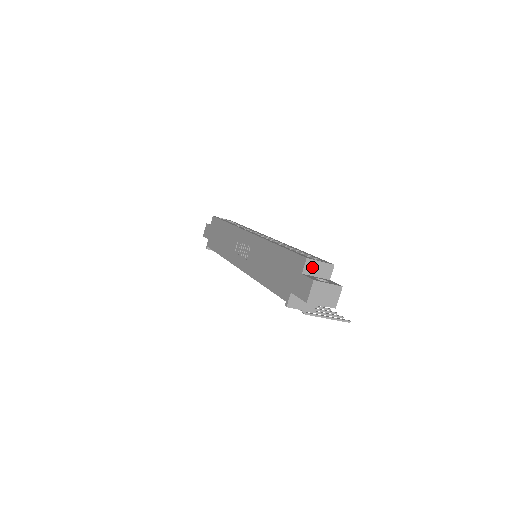
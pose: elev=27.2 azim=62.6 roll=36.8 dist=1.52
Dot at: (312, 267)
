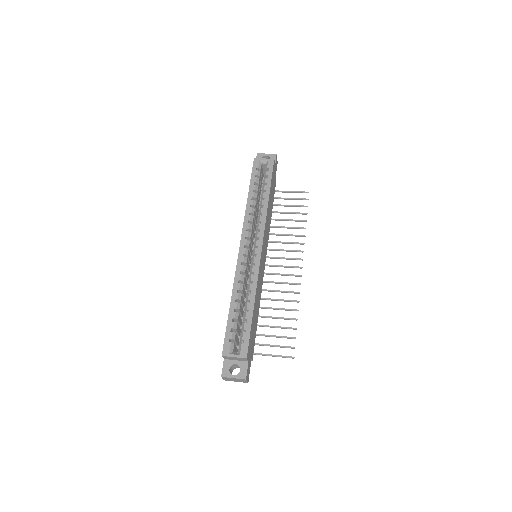
Dot at: (229, 358)
